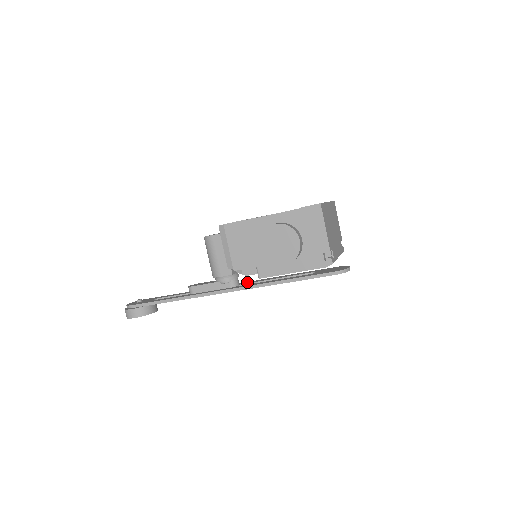
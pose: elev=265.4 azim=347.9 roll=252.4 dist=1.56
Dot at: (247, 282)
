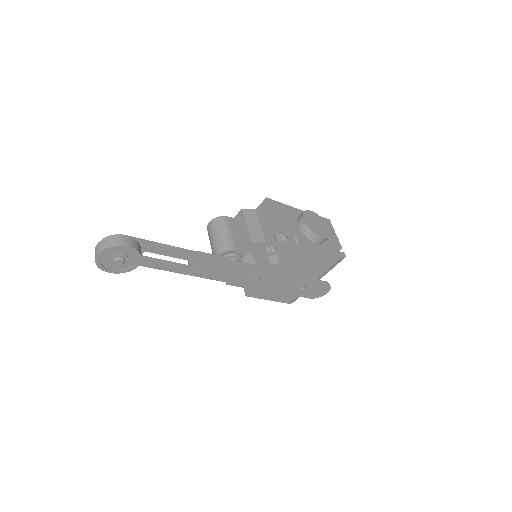
Dot at: occluded
